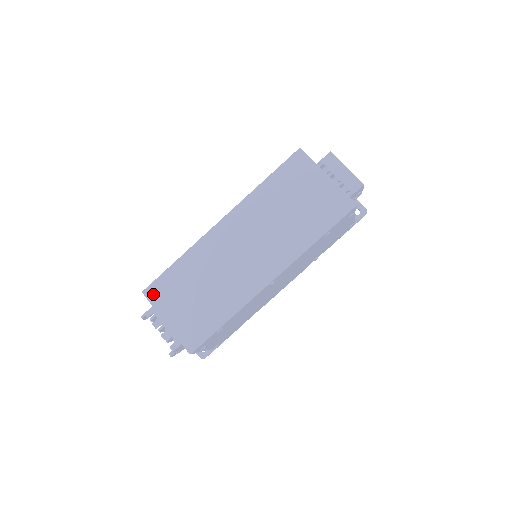
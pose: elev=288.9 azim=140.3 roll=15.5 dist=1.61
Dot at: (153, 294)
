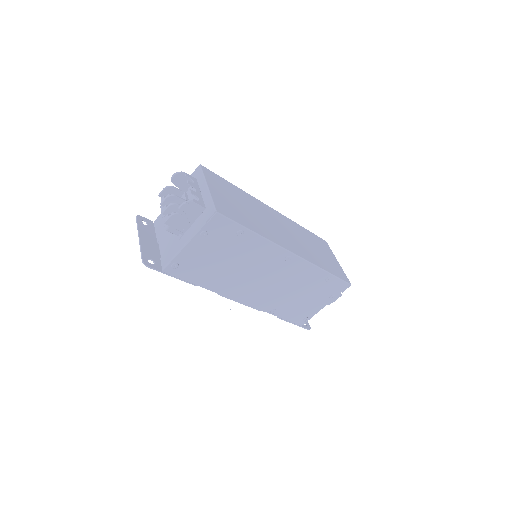
Dot at: (208, 173)
